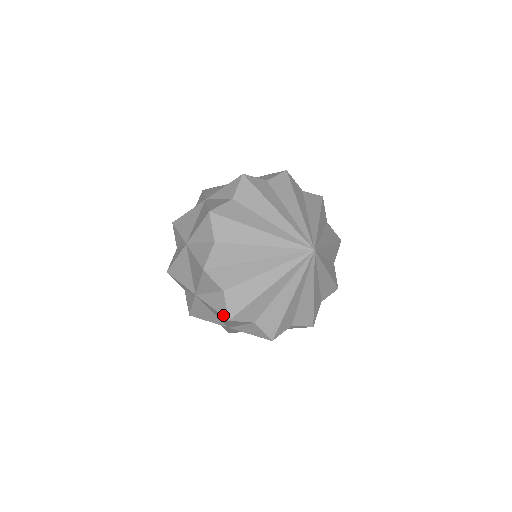
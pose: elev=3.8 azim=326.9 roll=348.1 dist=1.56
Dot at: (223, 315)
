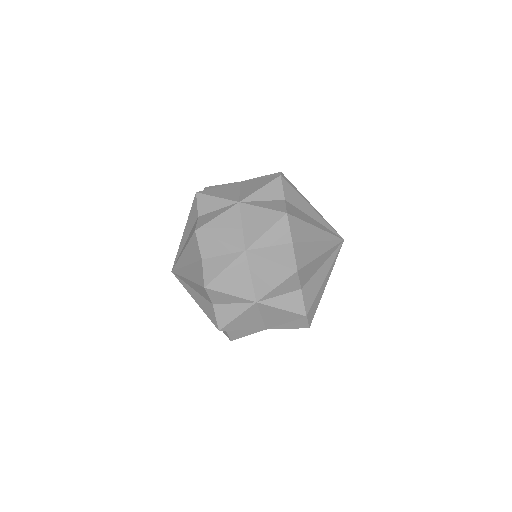
Dot at: (279, 210)
